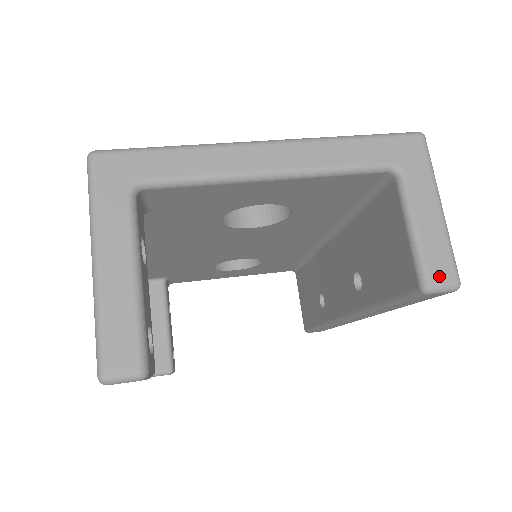
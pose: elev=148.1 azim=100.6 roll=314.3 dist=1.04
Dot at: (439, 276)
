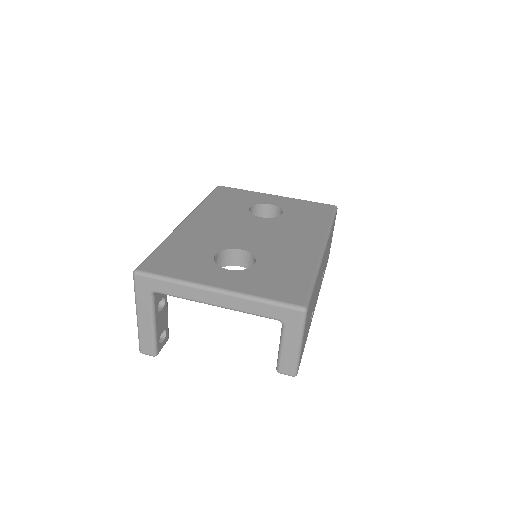
Dot at: (285, 371)
